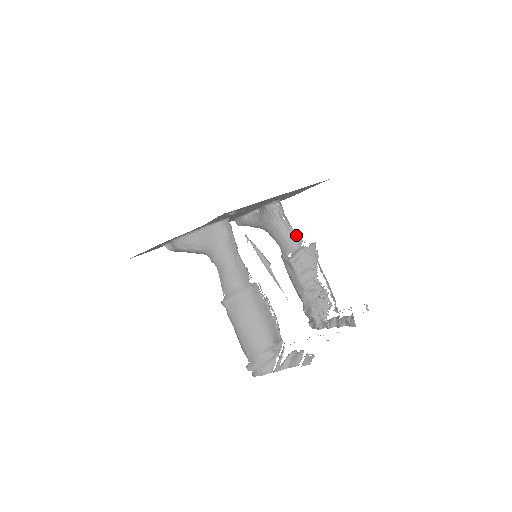
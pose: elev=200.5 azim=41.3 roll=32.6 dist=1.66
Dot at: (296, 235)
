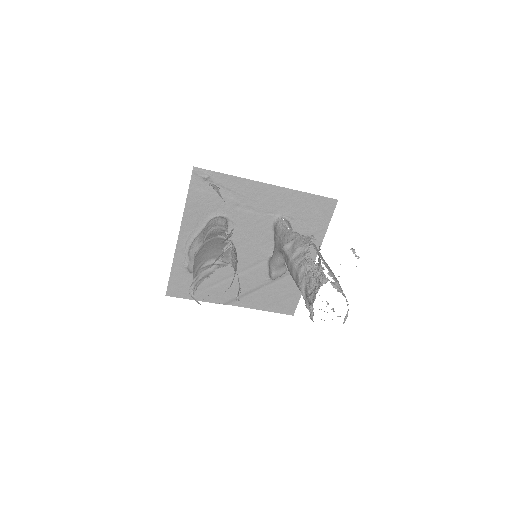
Dot at: (295, 233)
